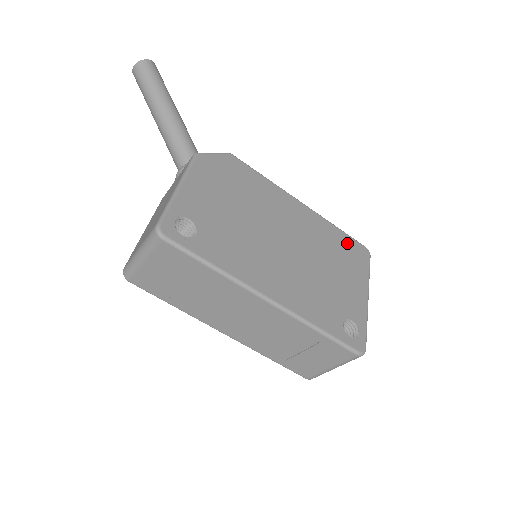
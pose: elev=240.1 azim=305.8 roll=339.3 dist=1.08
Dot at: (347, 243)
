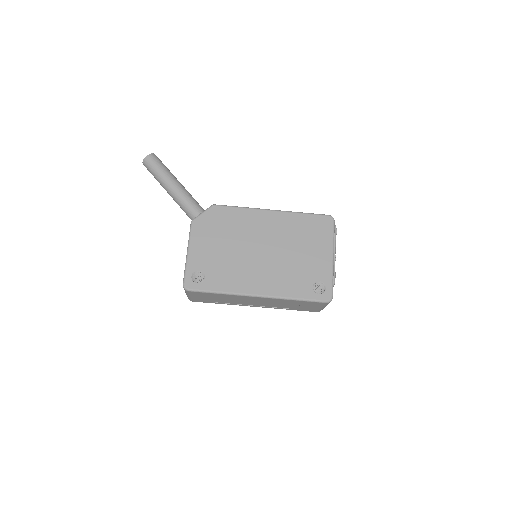
Dot at: (312, 222)
